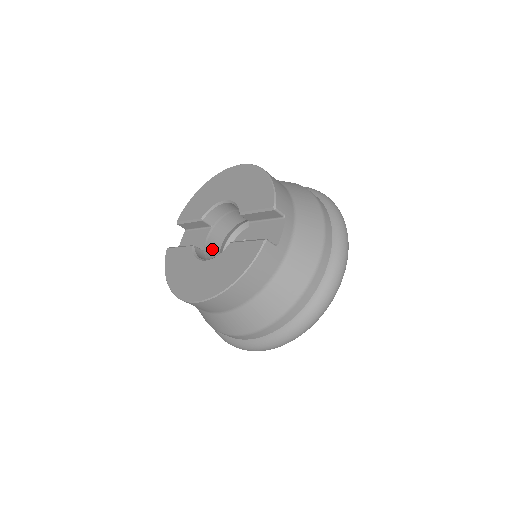
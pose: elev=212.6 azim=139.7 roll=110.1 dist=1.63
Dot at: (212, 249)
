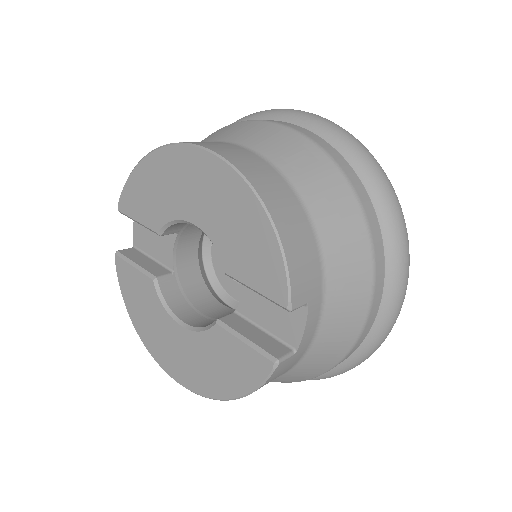
Dot at: (186, 258)
